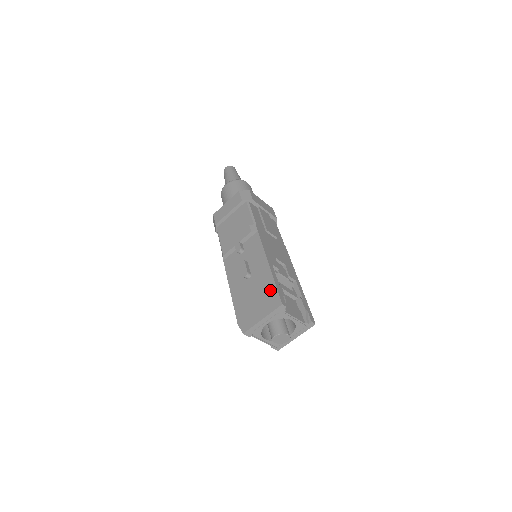
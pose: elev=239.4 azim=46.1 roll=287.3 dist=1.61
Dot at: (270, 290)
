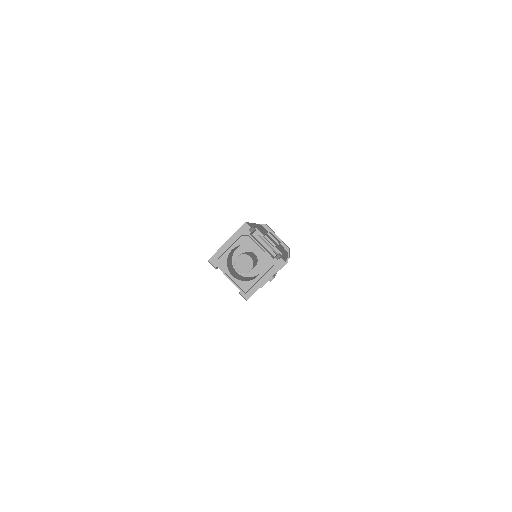
Dot at: occluded
